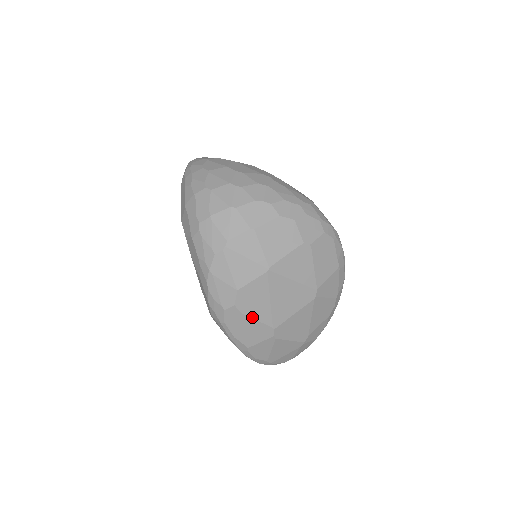
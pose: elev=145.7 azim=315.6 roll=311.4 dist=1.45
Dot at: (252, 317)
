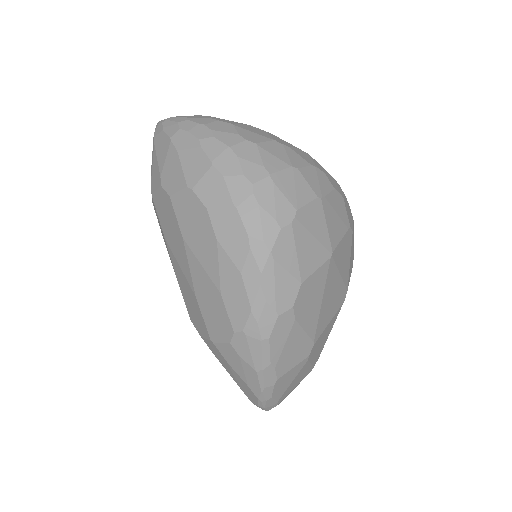
Dot at: (302, 326)
